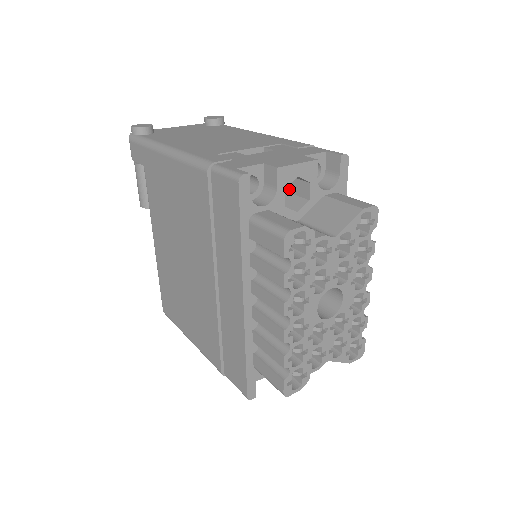
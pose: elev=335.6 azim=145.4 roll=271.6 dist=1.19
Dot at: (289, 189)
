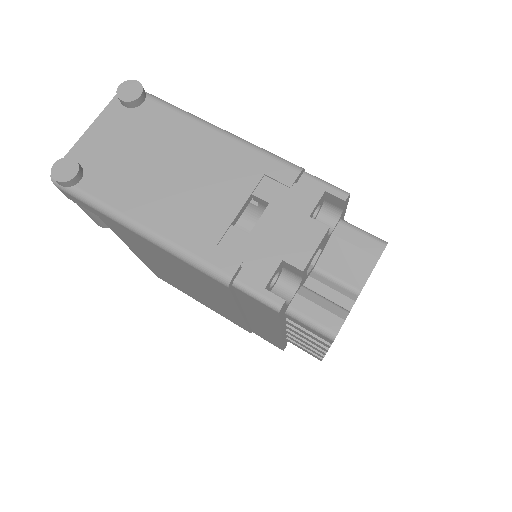
Dot at: occluded
